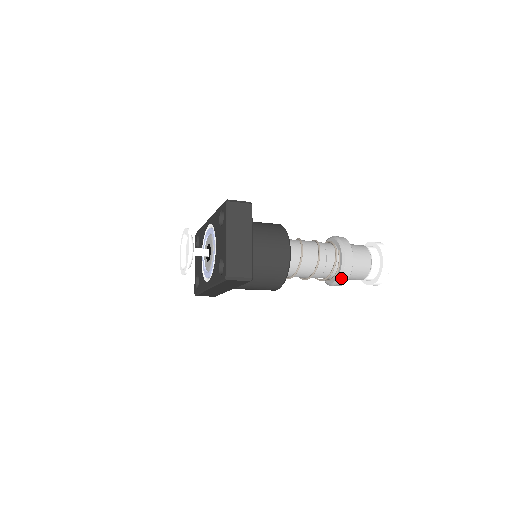
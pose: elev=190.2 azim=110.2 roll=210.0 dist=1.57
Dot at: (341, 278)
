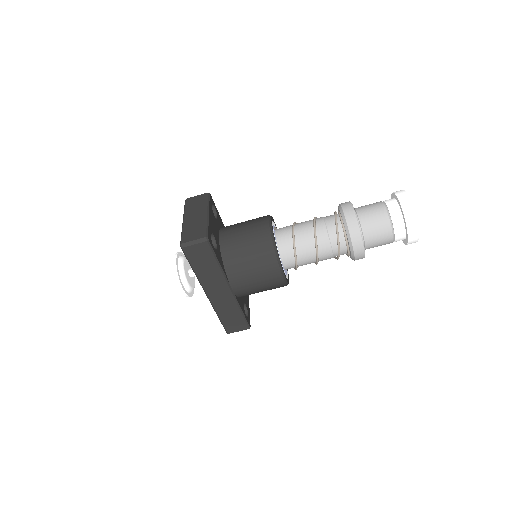
Dot at: (350, 233)
